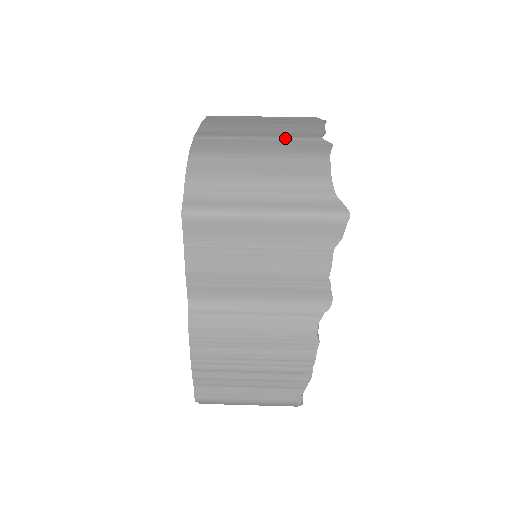
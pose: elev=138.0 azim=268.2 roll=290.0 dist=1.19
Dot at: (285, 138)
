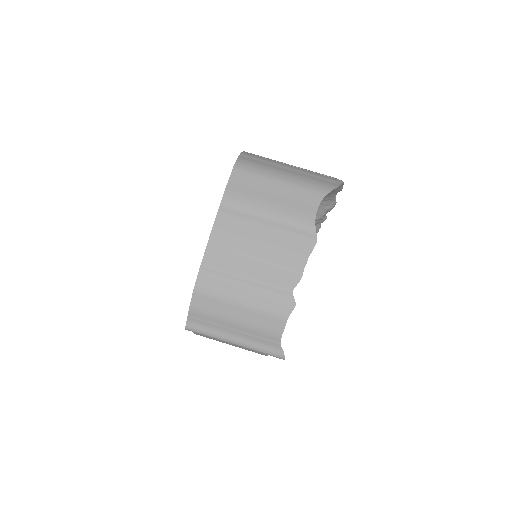
Dot at: (265, 286)
